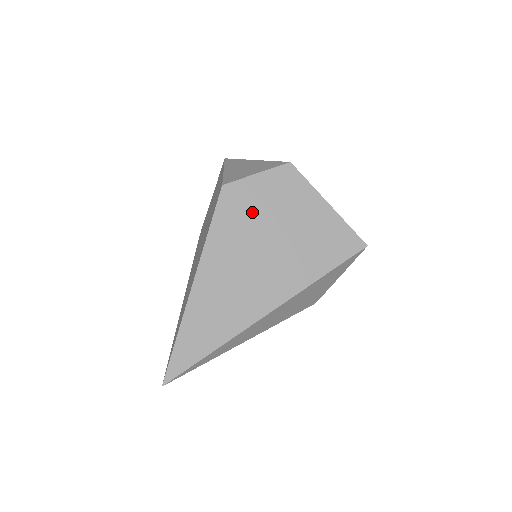
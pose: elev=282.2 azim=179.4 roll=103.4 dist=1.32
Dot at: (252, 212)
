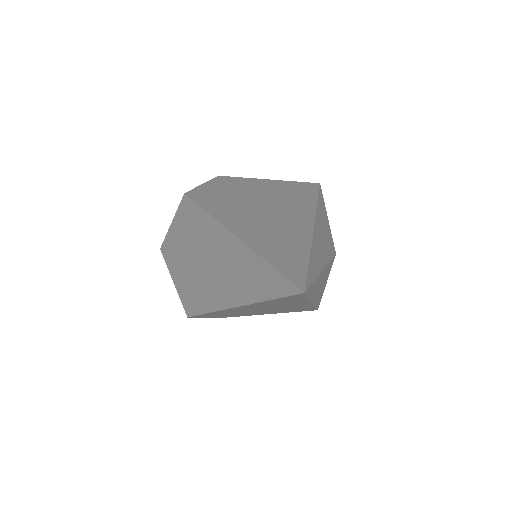
Dot at: (224, 195)
